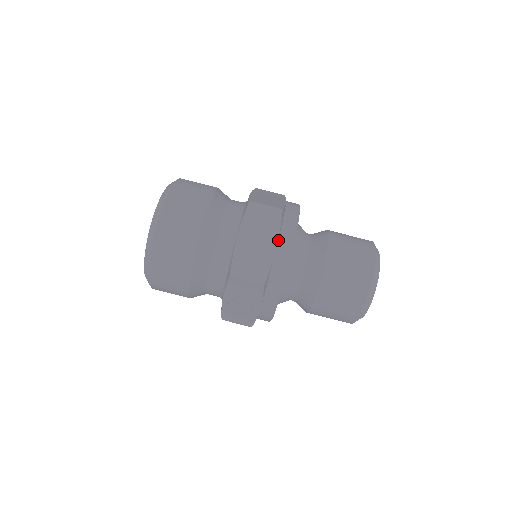
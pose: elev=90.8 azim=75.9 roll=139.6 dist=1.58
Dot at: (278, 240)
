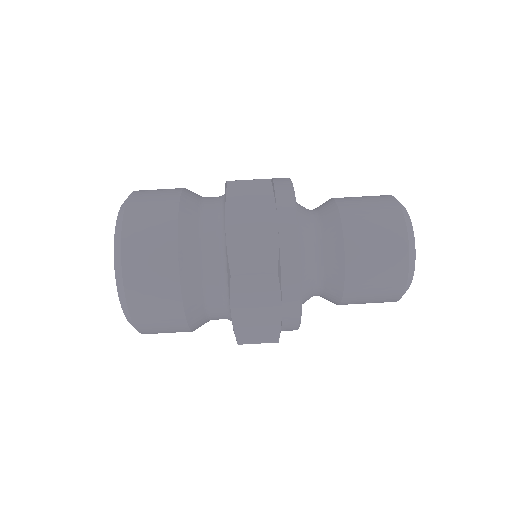
Dot at: (281, 303)
